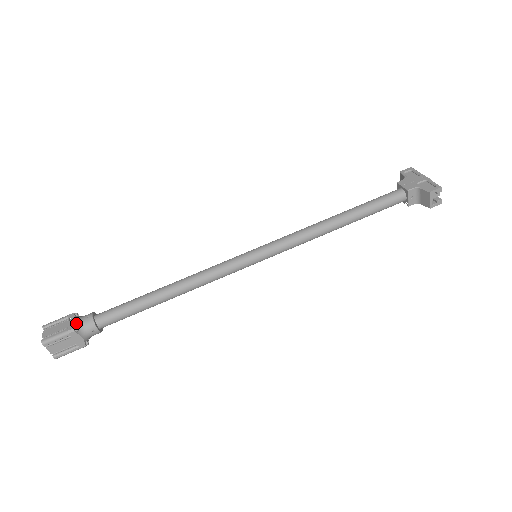
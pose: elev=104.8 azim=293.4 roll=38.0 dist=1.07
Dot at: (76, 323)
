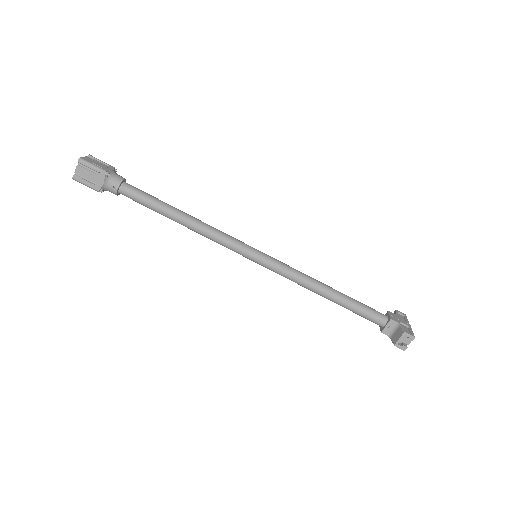
Dot at: (111, 171)
